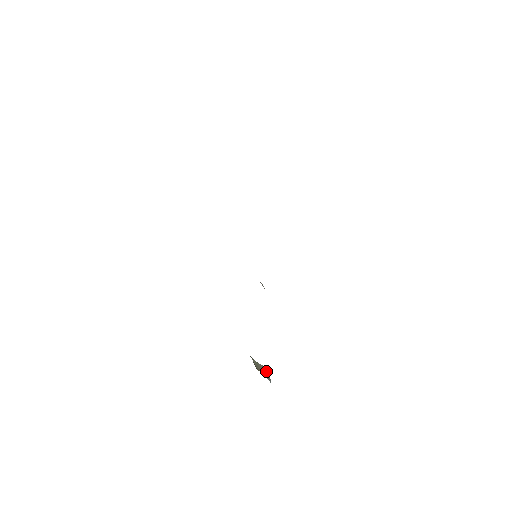
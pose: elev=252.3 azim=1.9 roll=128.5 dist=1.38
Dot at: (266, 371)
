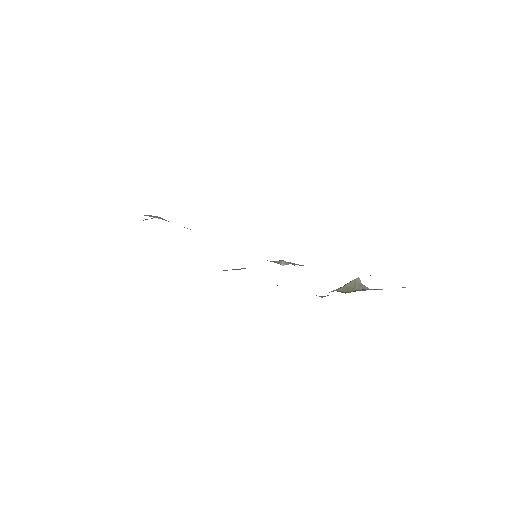
Dot at: (355, 284)
